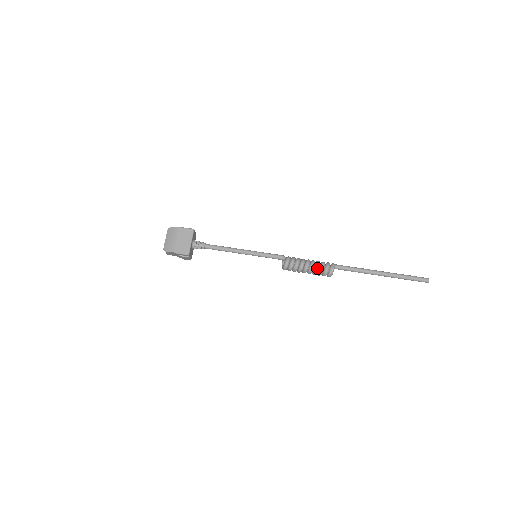
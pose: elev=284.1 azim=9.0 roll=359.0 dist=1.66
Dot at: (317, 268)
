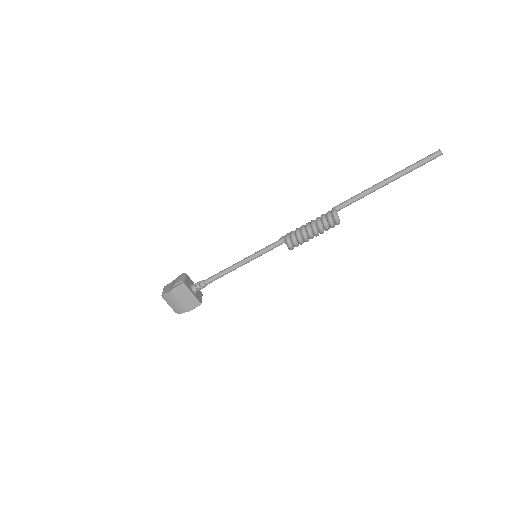
Dot at: (322, 230)
